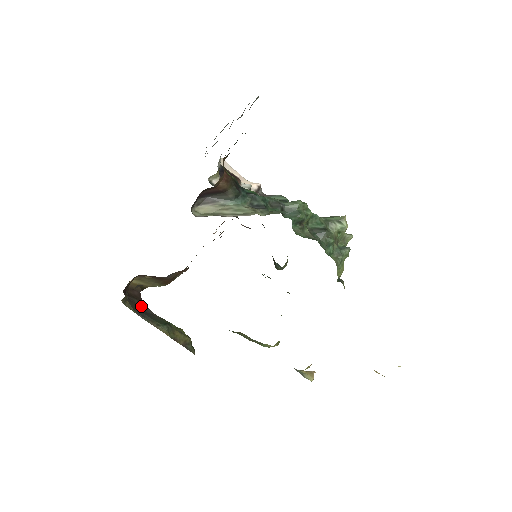
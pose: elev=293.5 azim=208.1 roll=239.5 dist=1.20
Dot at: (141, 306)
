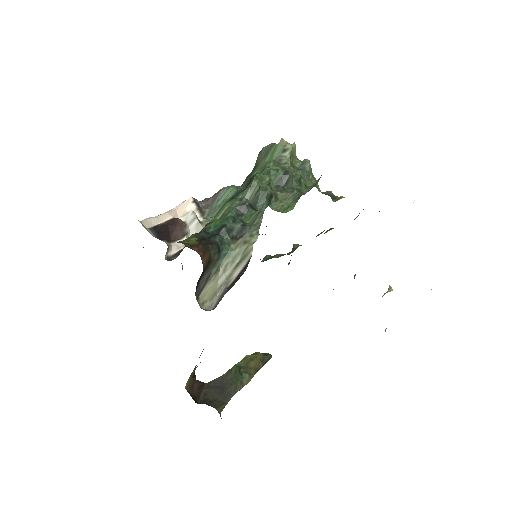
Dot at: (211, 387)
